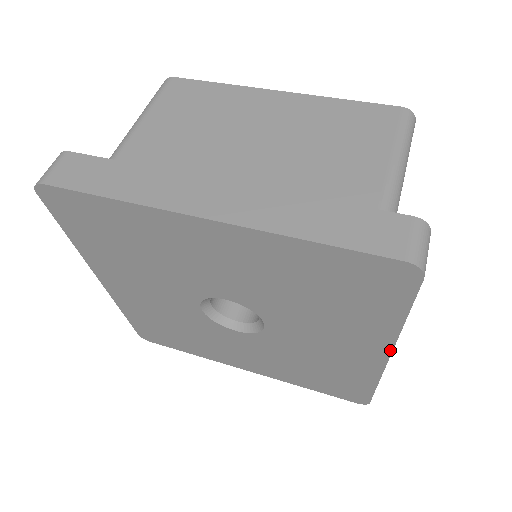
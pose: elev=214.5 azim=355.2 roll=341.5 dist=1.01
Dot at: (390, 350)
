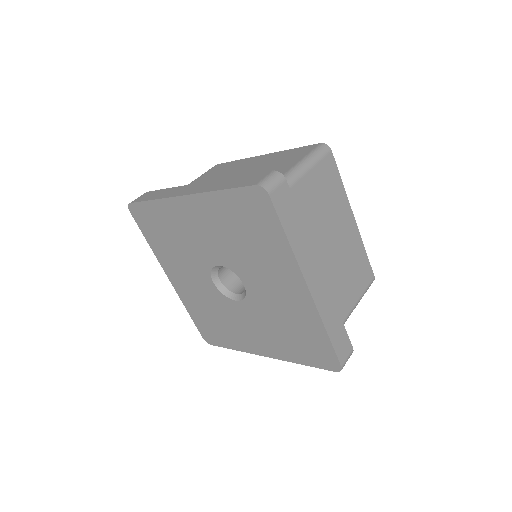
Dot at: (273, 357)
